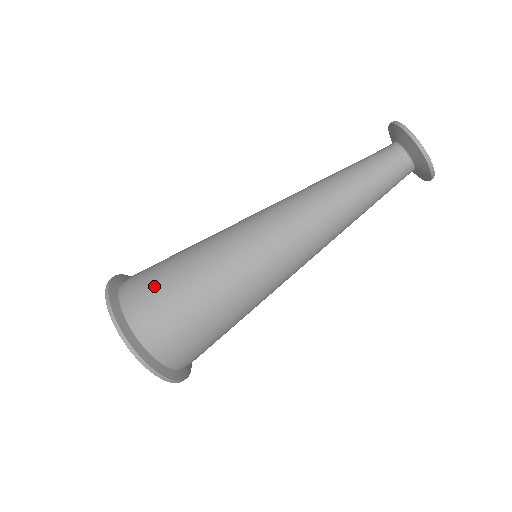
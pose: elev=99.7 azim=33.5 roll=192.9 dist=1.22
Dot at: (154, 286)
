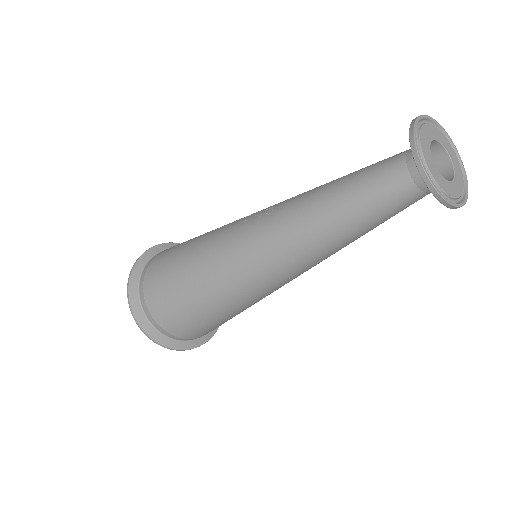
Dot at: (161, 295)
